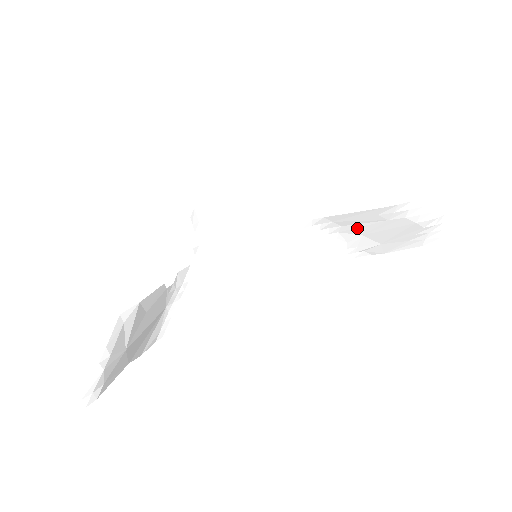
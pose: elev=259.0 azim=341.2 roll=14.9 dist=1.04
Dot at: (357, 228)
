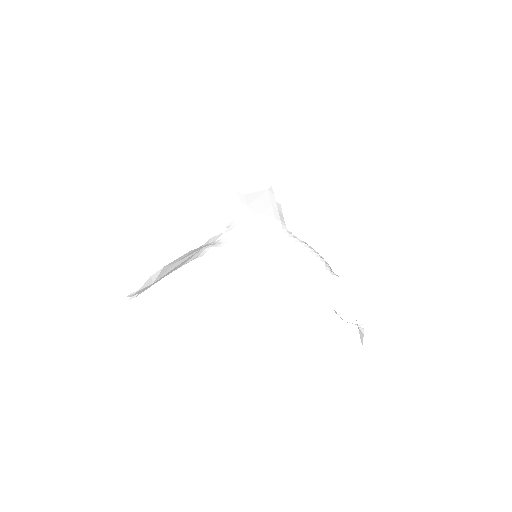
Dot at: occluded
